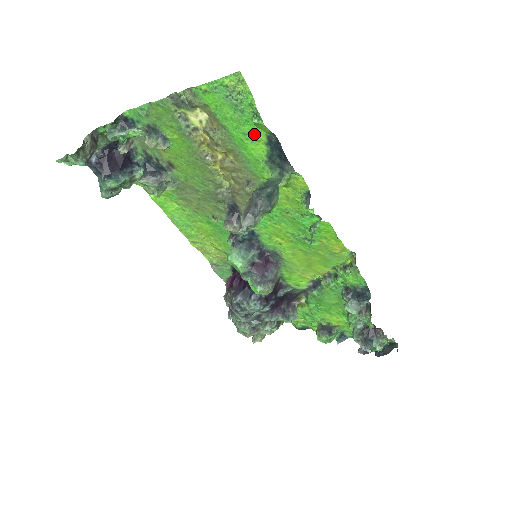
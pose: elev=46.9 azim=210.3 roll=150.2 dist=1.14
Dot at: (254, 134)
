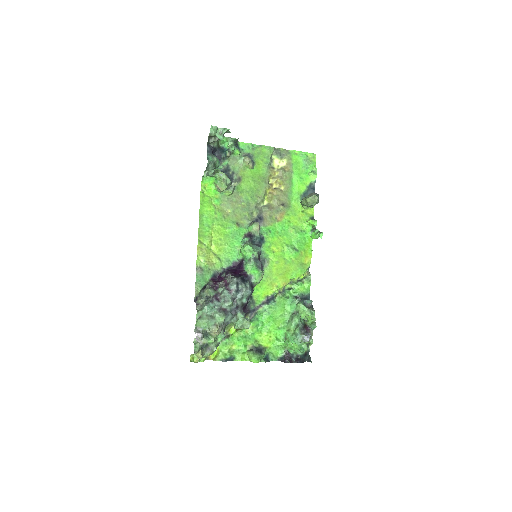
Dot at: (305, 180)
